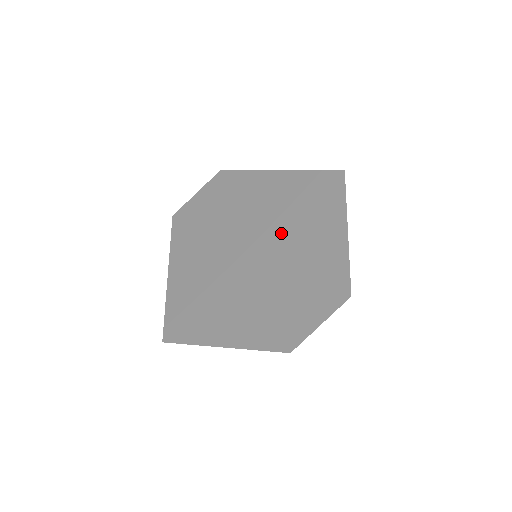
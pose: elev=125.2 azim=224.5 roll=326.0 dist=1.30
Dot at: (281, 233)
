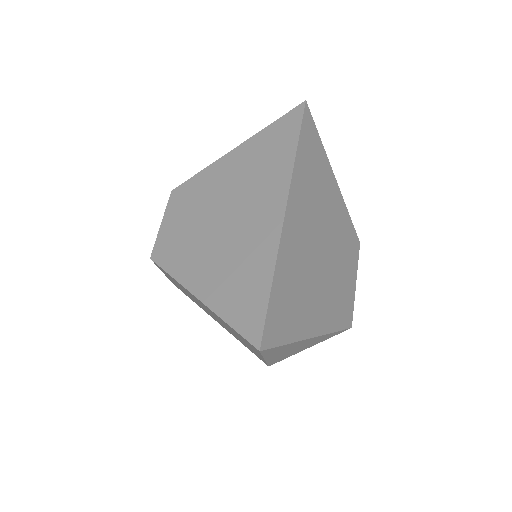
Dot at: (294, 176)
